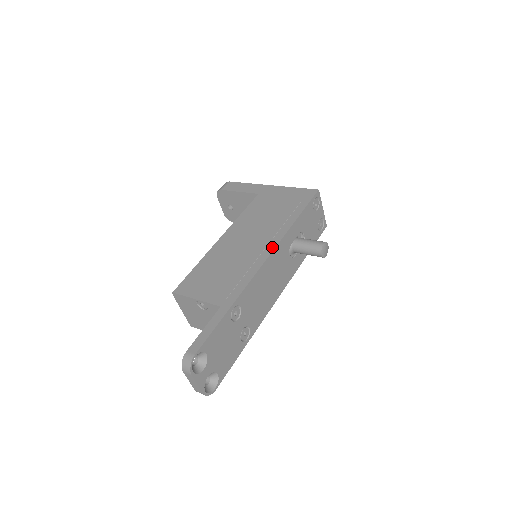
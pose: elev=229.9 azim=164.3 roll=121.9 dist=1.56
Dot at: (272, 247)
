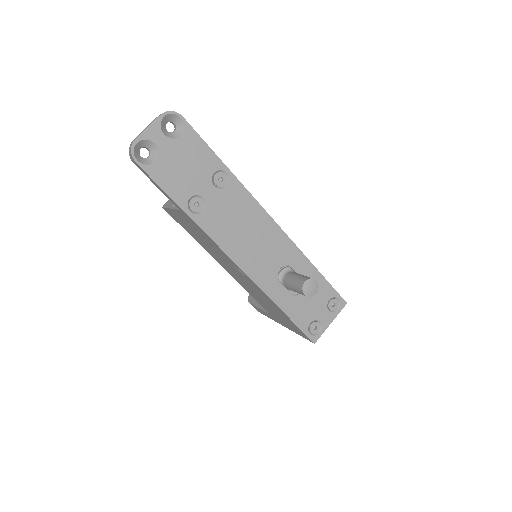
Dot at: (285, 234)
